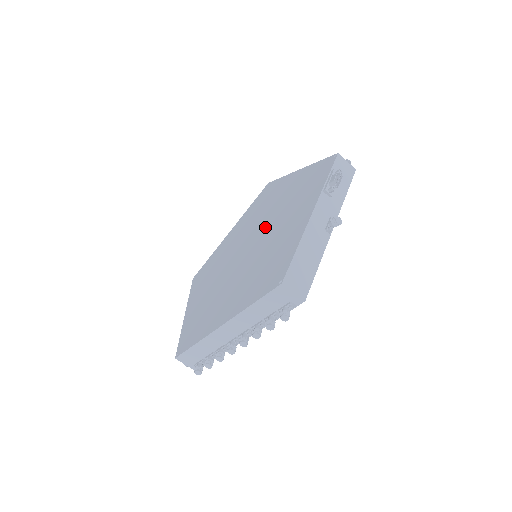
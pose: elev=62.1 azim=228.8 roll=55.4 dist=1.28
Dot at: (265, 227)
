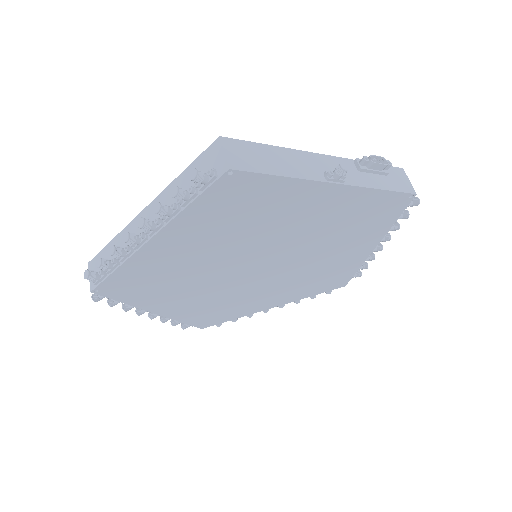
Dot at: occluded
